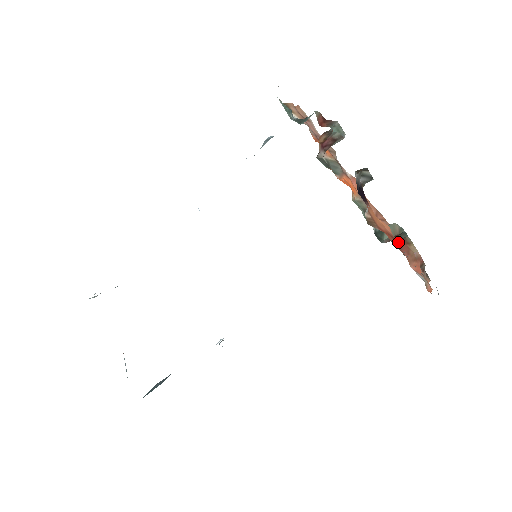
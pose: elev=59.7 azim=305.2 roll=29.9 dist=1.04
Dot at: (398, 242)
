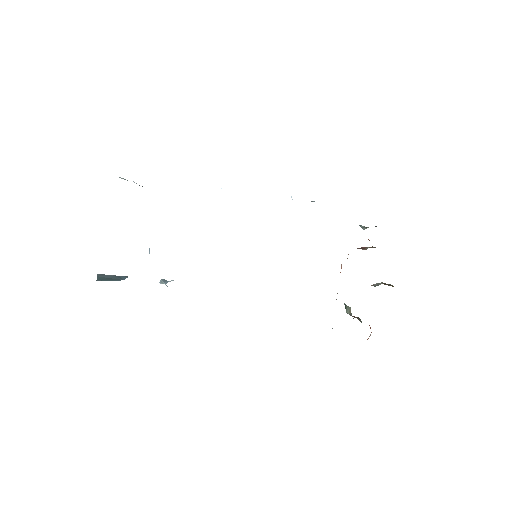
Dot at: occluded
